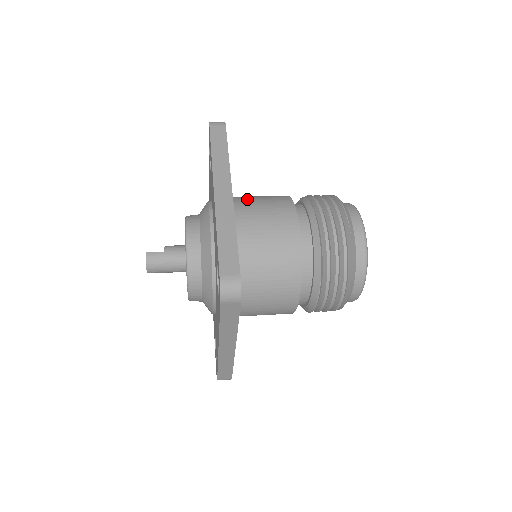
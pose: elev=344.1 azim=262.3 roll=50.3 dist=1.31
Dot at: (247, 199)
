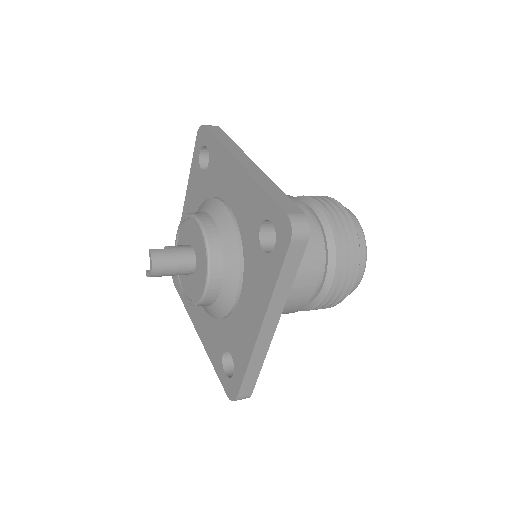
Dot at: occluded
